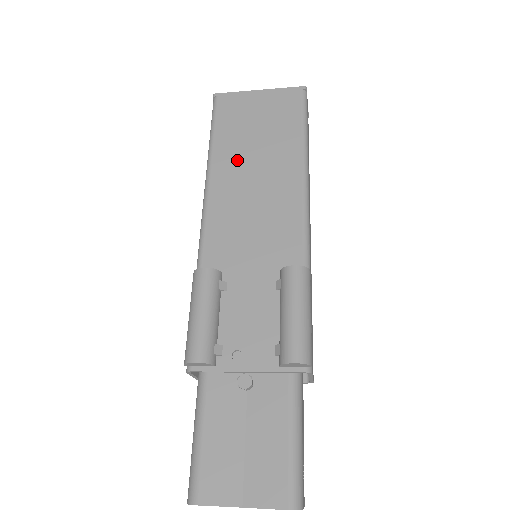
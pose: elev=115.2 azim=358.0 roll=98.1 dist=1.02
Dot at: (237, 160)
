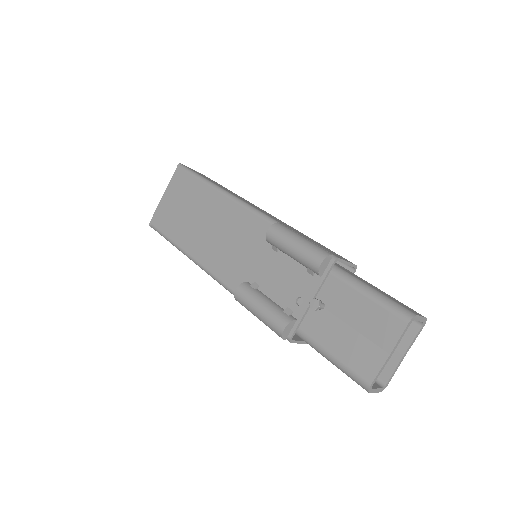
Dot at: (192, 233)
